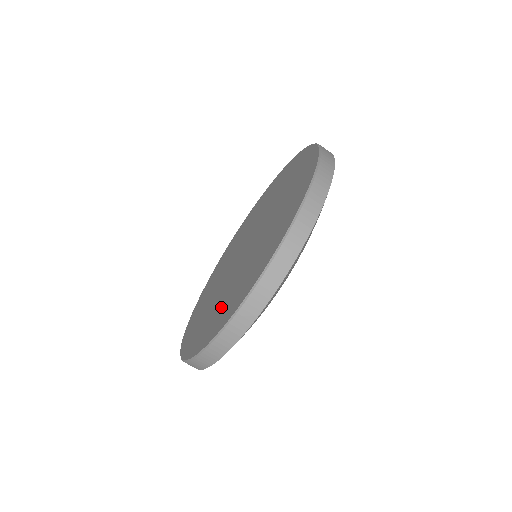
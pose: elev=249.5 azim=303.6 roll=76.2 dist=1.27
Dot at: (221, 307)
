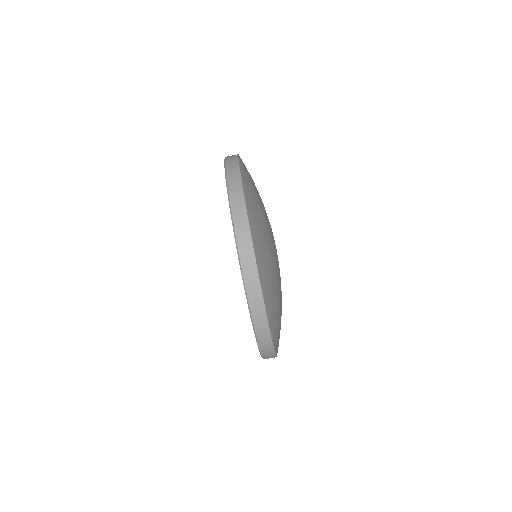
Dot at: occluded
